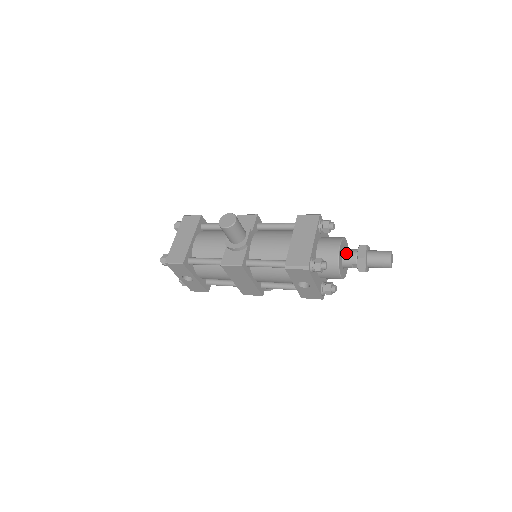
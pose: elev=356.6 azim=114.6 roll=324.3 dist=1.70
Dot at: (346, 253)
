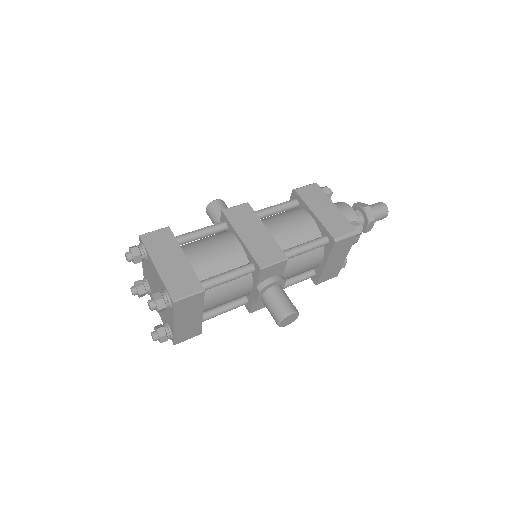
Dot at: occluded
